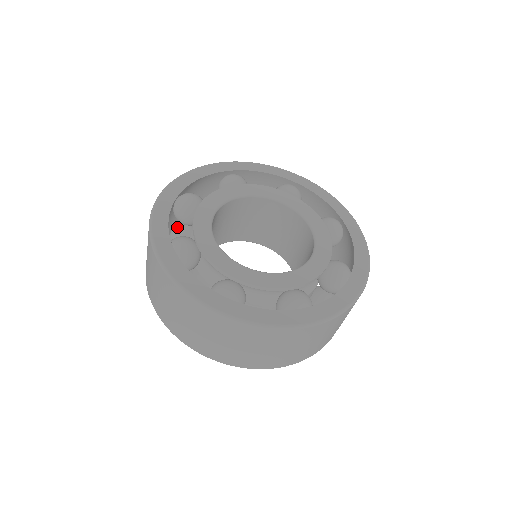
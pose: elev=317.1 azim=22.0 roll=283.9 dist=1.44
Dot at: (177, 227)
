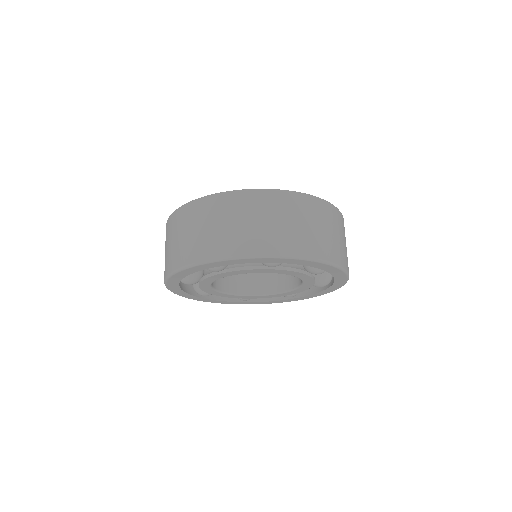
Dot at: occluded
